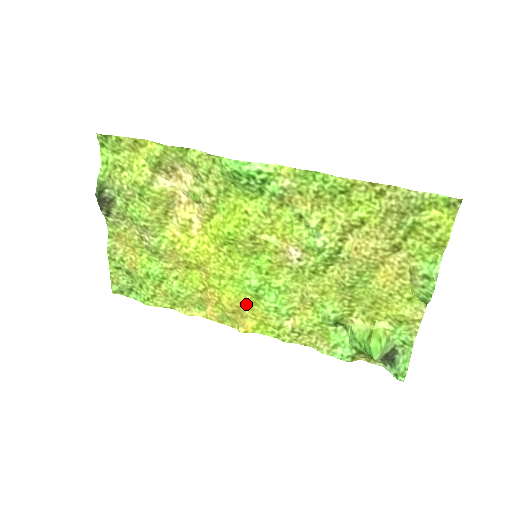
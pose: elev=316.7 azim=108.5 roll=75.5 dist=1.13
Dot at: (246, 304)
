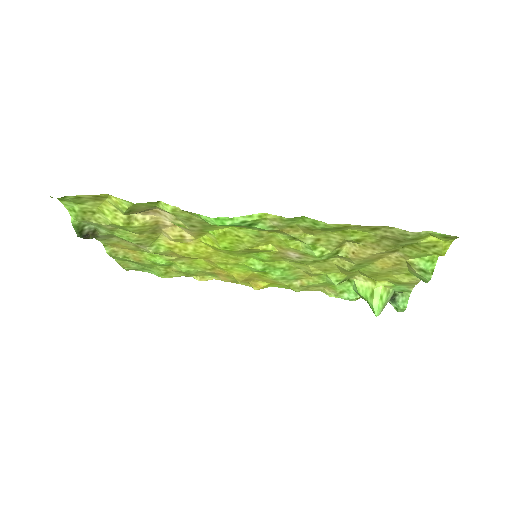
Dot at: (255, 275)
